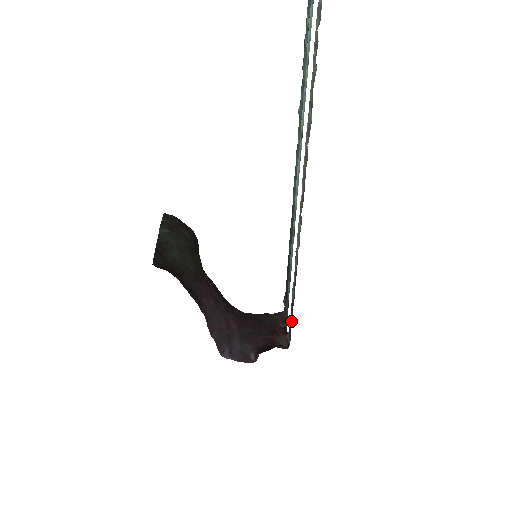
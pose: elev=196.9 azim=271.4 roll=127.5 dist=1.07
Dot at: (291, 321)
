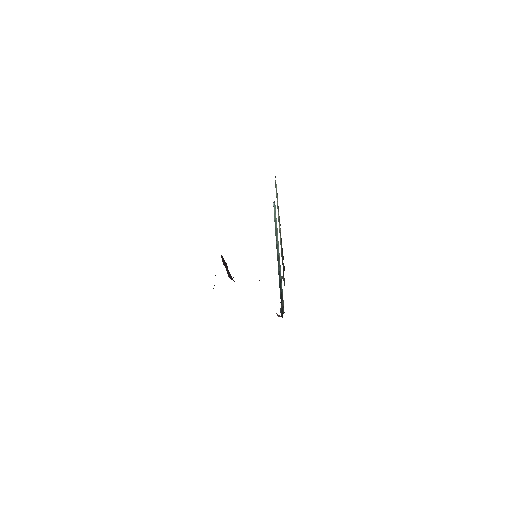
Dot at: occluded
